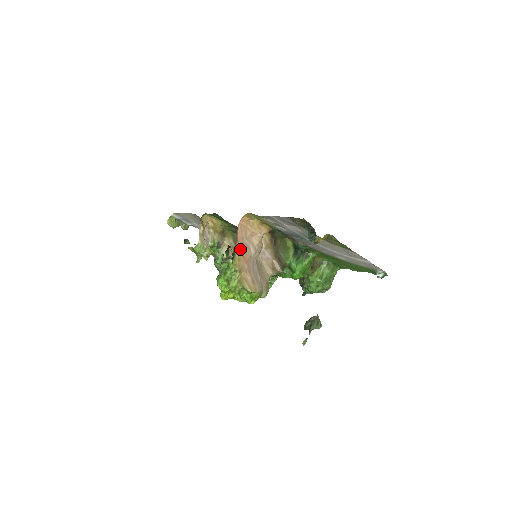
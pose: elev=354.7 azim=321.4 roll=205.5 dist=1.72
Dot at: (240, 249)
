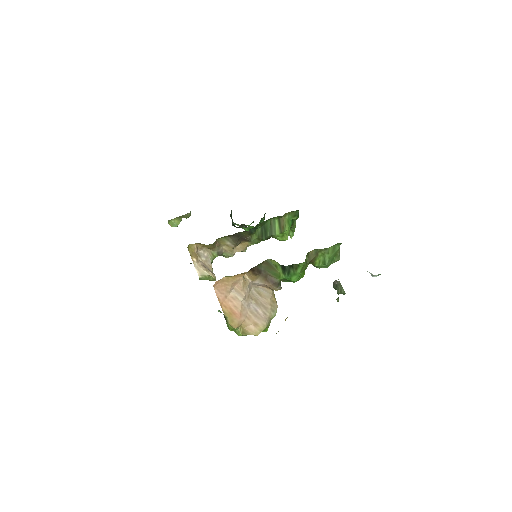
Dot at: (228, 310)
